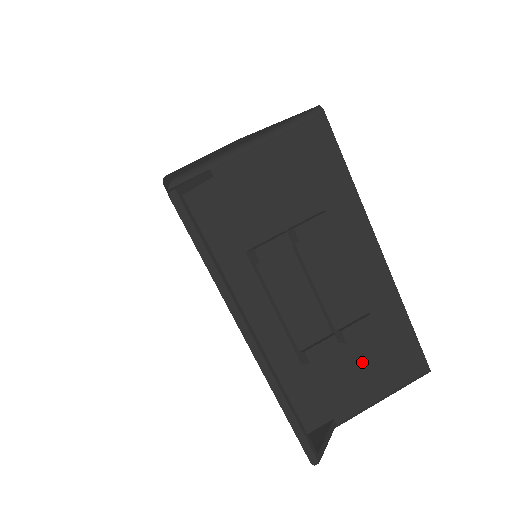
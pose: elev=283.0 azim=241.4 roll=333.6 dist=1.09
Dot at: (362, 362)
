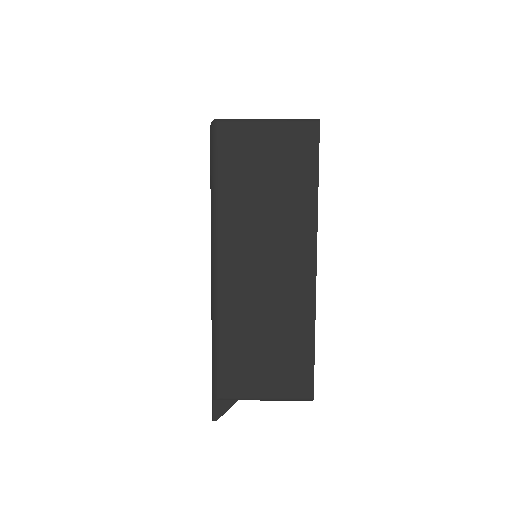
Dot at: occluded
